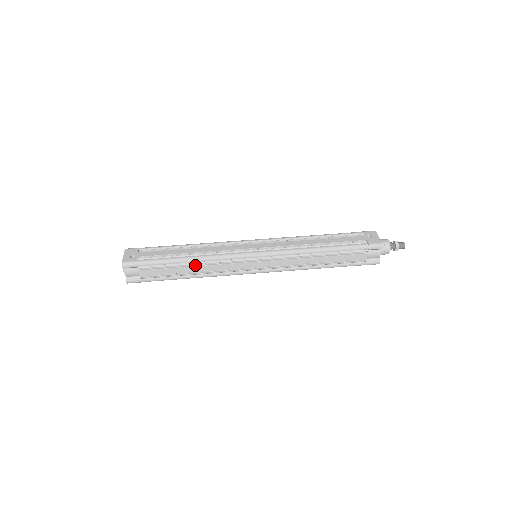
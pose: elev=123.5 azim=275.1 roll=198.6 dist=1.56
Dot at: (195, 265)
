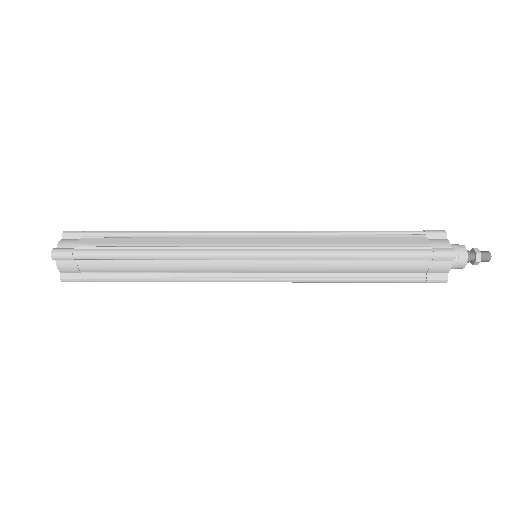
Dot at: (164, 239)
